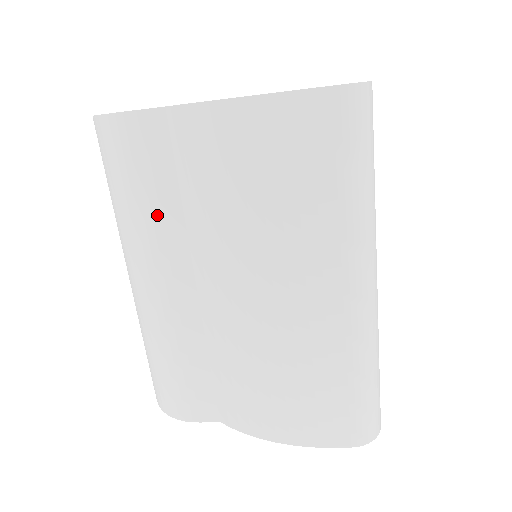
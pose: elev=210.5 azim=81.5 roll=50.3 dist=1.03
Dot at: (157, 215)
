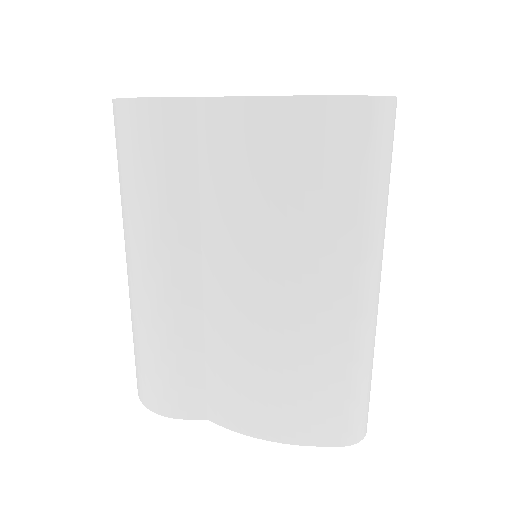
Dot at: (172, 204)
